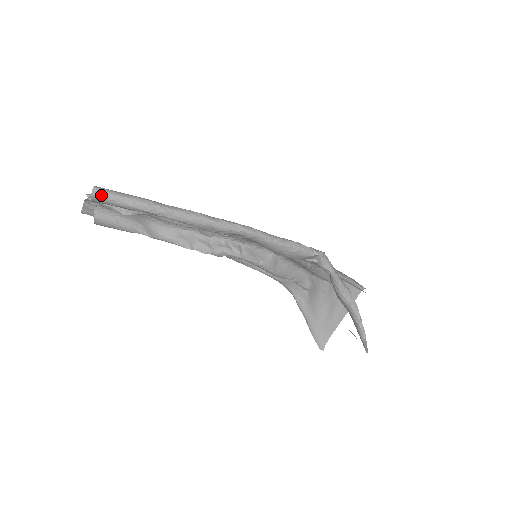
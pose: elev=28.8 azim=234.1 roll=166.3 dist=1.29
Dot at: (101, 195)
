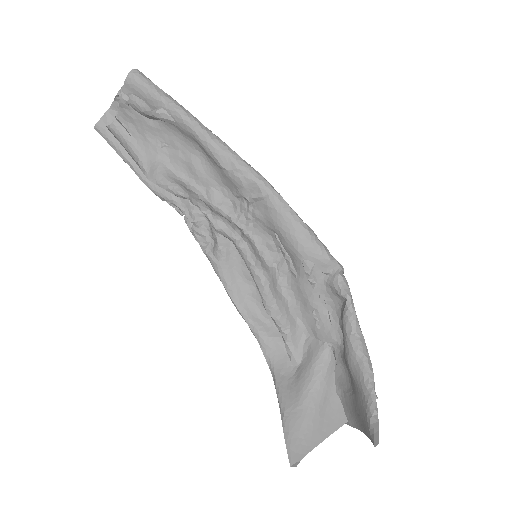
Dot at: (140, 76)
